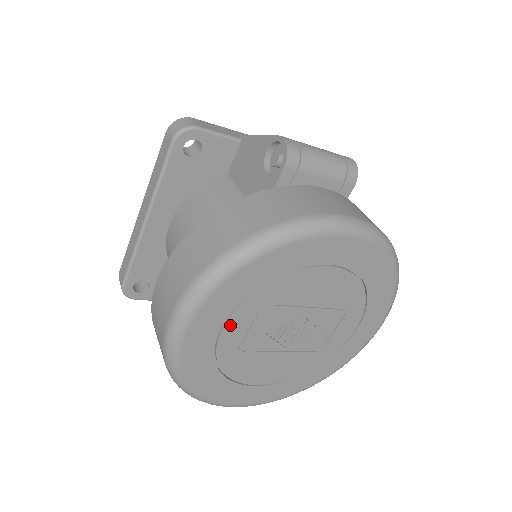
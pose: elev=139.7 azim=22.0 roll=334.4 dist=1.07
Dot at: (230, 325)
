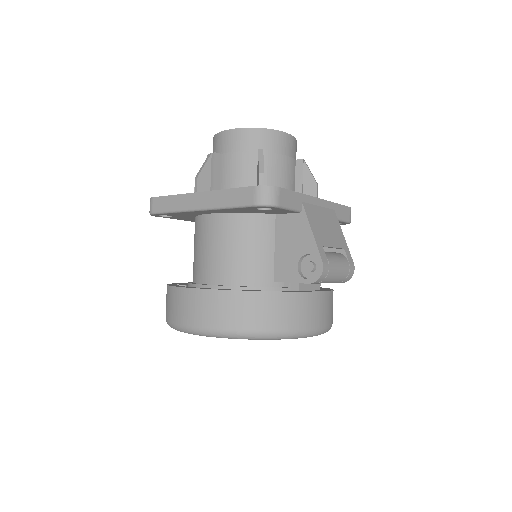
Dot at: occluded
